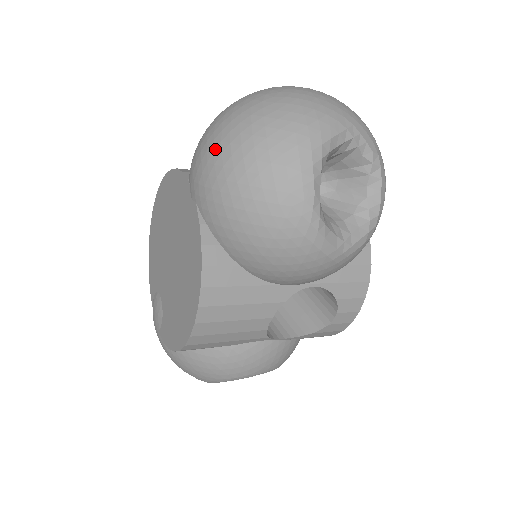
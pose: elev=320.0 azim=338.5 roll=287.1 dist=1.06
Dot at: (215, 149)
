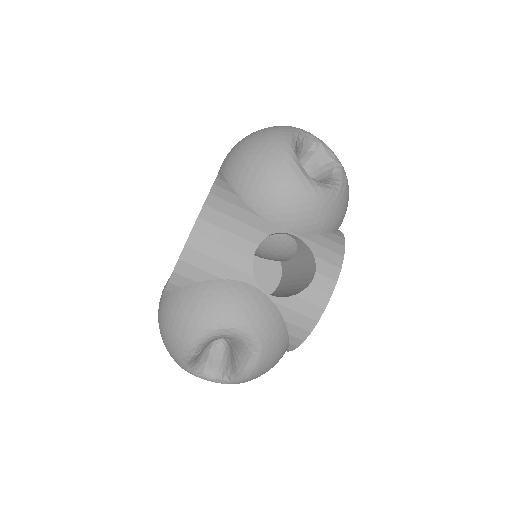
Dot at: occluded
